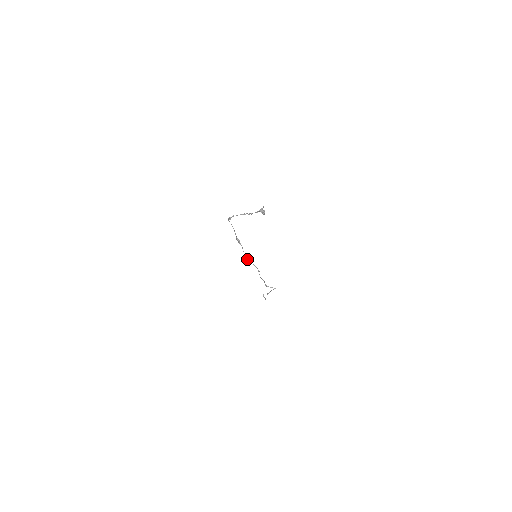
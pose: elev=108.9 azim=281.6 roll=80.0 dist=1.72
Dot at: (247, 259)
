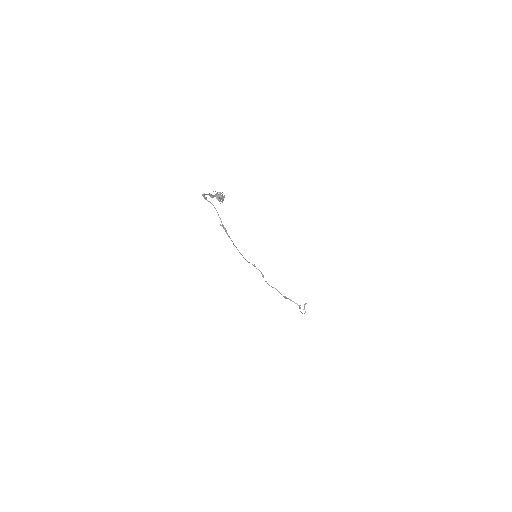
Dot at: occluded
